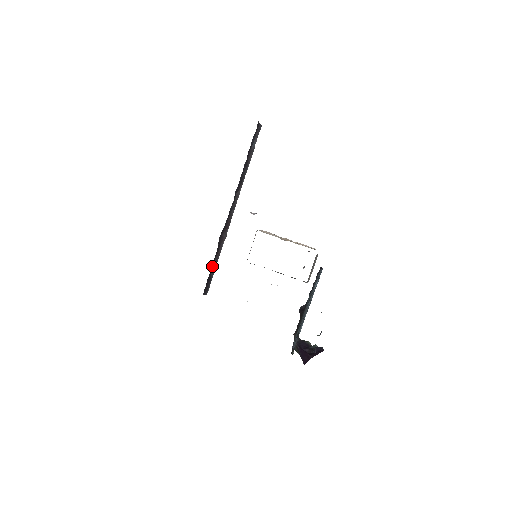
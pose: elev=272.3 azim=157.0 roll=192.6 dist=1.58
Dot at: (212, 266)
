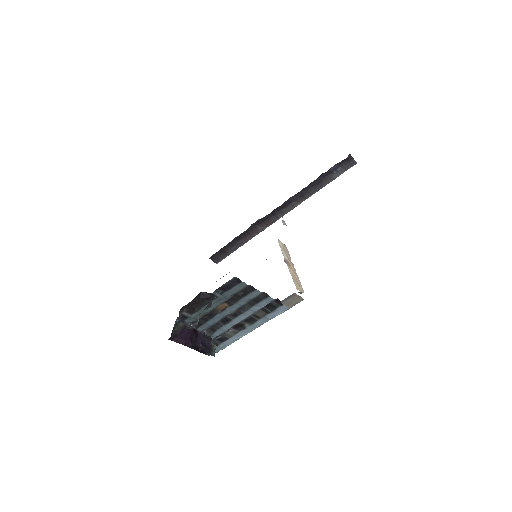
Dot at: (232, 243)
